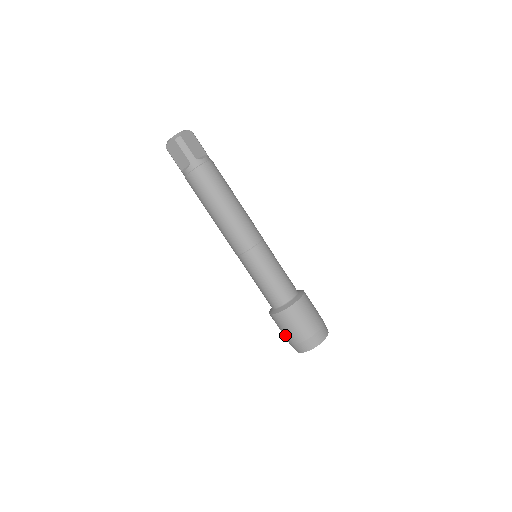
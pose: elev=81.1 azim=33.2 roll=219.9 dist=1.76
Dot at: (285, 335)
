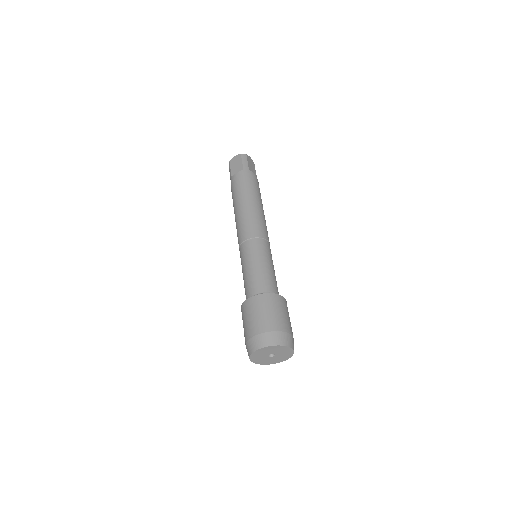
Dot at: (248, 326)
